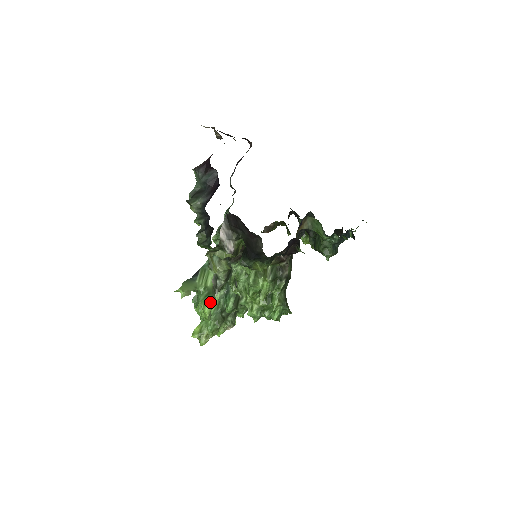
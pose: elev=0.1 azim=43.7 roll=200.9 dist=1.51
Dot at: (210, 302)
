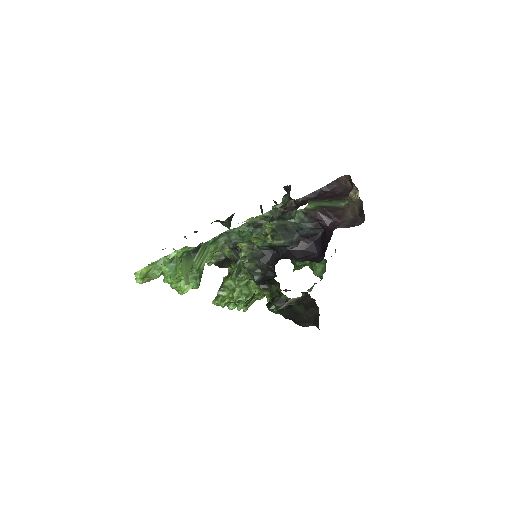
Dot at: (197, 288)
